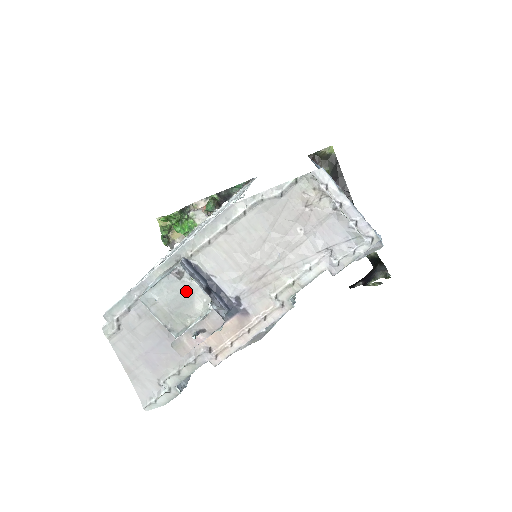
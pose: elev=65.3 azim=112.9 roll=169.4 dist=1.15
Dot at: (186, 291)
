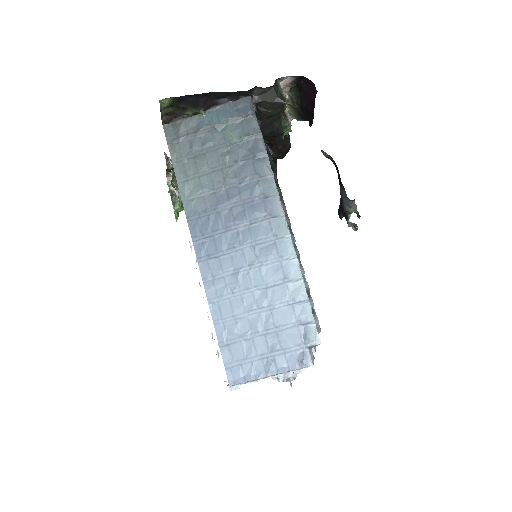
Dot at: occluded
